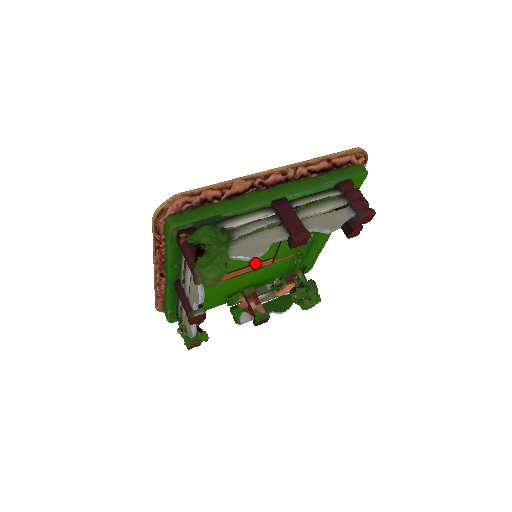
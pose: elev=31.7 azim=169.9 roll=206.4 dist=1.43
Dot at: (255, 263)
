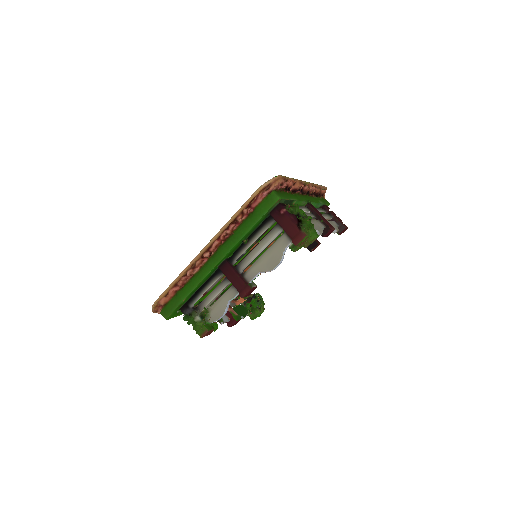
Dot at: occluded
